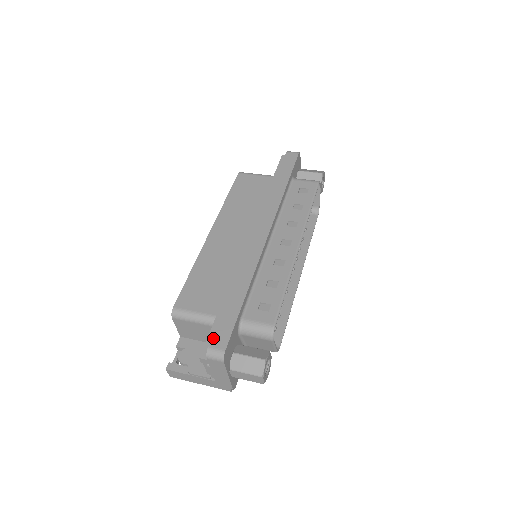
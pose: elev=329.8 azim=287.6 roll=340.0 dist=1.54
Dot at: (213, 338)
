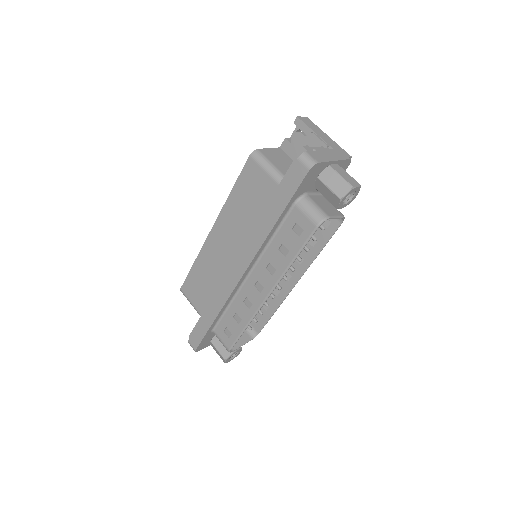
Dot at: (191, 337)
